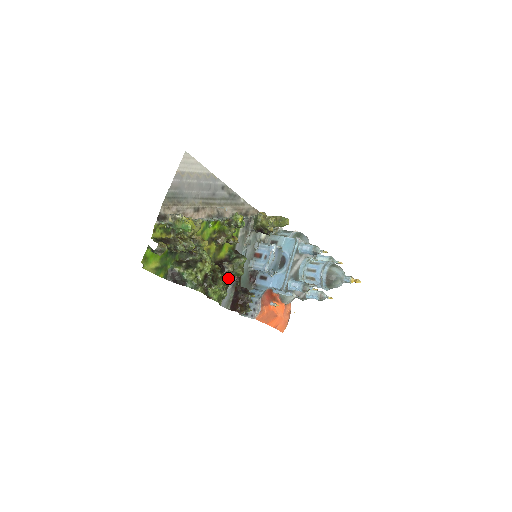
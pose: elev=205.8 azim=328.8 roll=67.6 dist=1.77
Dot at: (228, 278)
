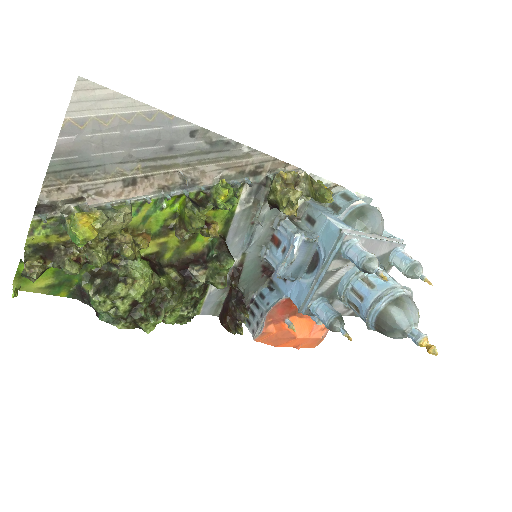
Dot at: (198, 290)
